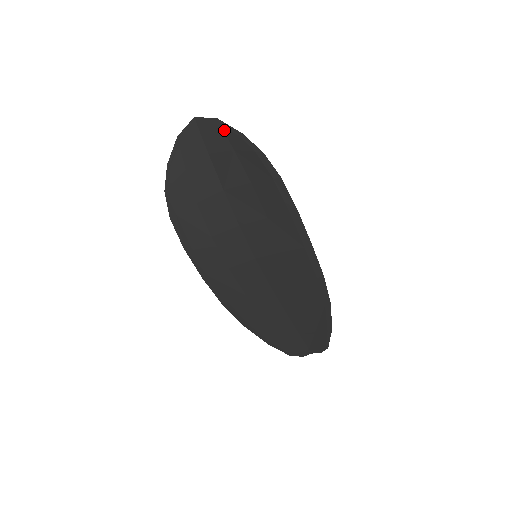
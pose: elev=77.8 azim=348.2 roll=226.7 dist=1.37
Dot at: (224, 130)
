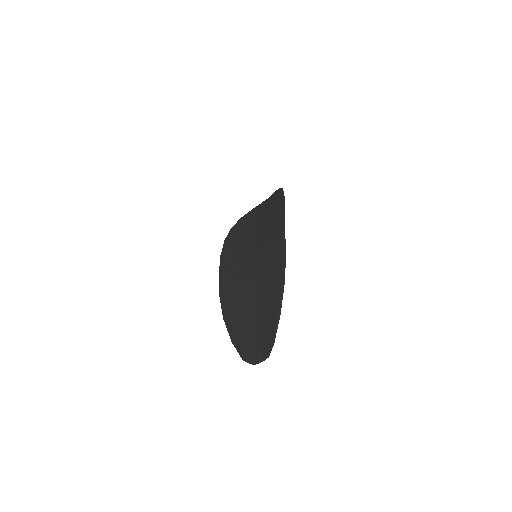
Dot at: (274, 193)
